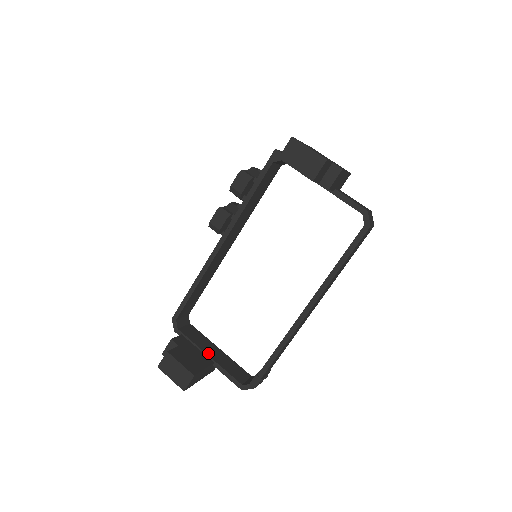
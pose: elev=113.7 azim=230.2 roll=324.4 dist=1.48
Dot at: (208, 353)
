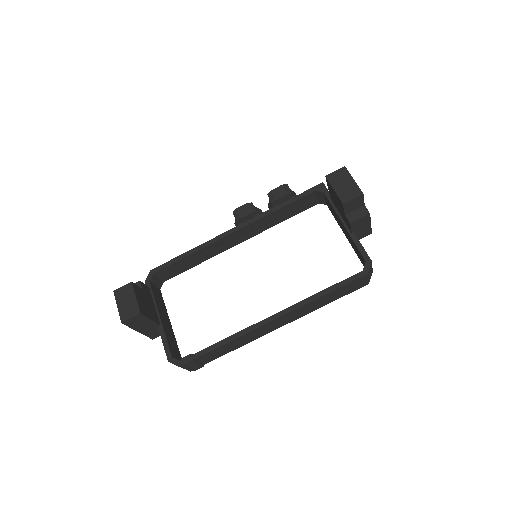
Dot at: (161, 315)
